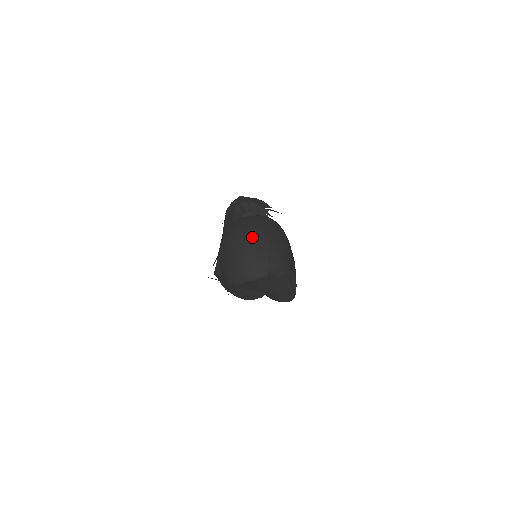
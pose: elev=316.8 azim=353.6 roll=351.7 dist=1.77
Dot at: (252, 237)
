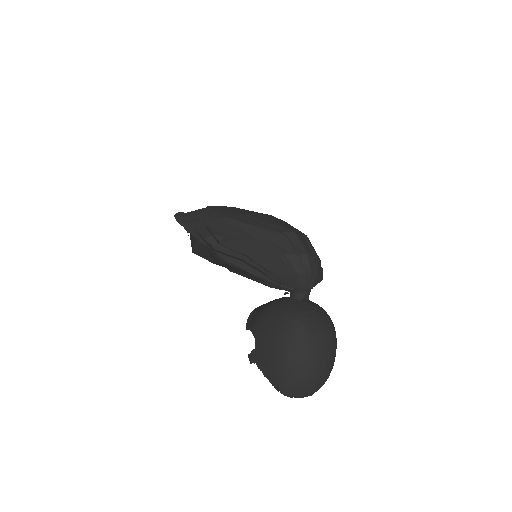
Dot at: (323, 368)
